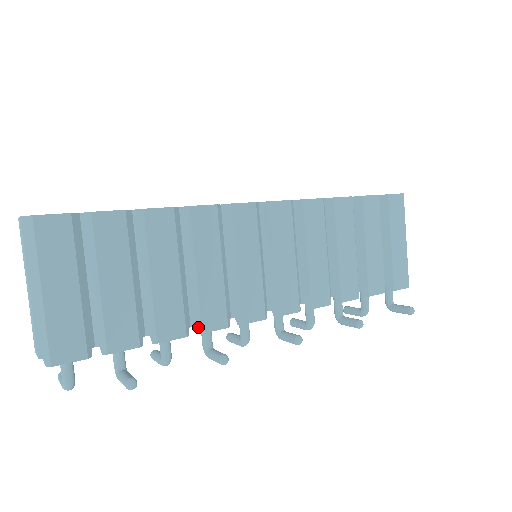
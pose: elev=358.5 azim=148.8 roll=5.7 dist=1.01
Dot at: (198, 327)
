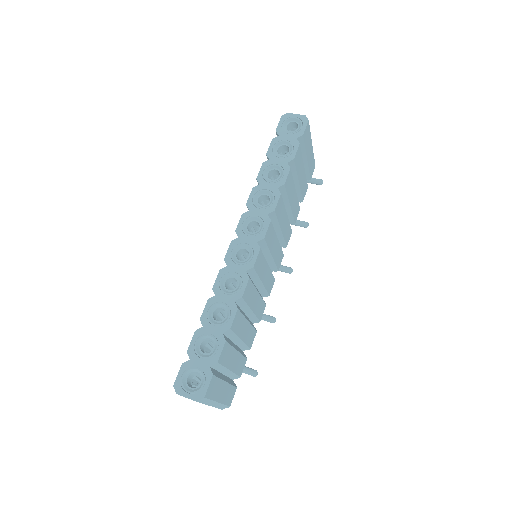
Dot at: (258, 322)
